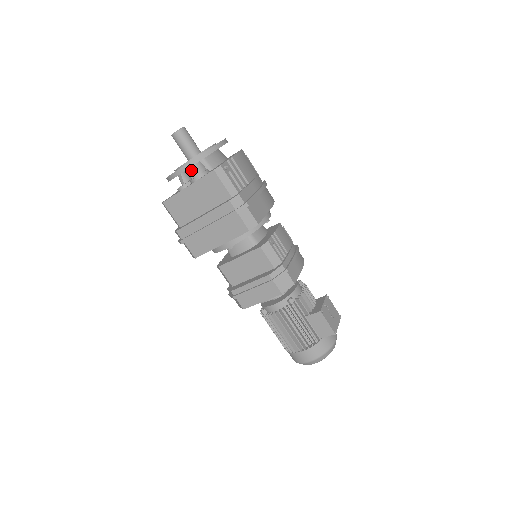
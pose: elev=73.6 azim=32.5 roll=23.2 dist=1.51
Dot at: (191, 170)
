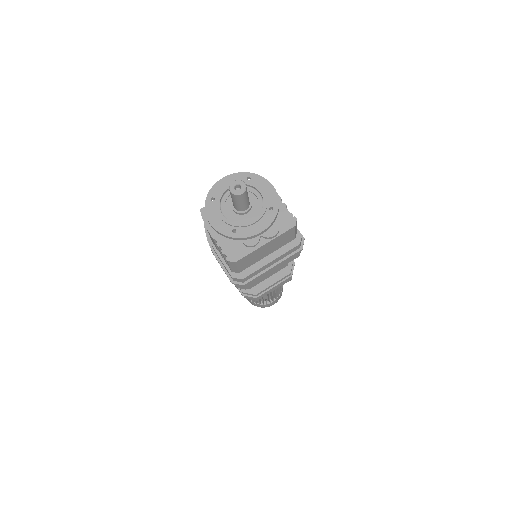
Dot at: occluded
